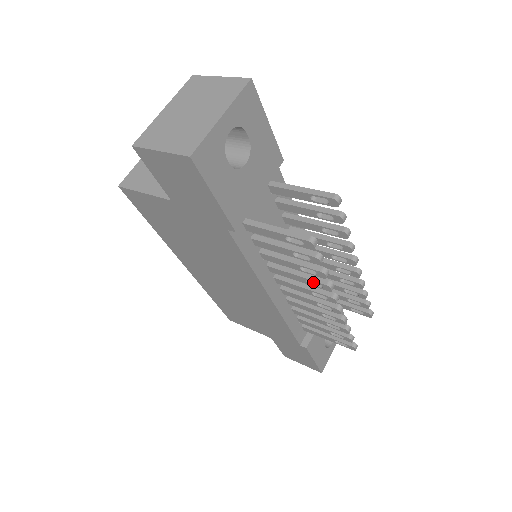
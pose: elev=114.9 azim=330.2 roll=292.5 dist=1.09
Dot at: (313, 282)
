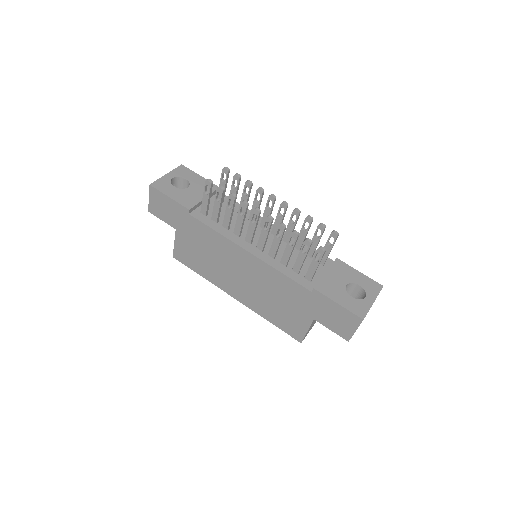
Dot at: (244, 213)
